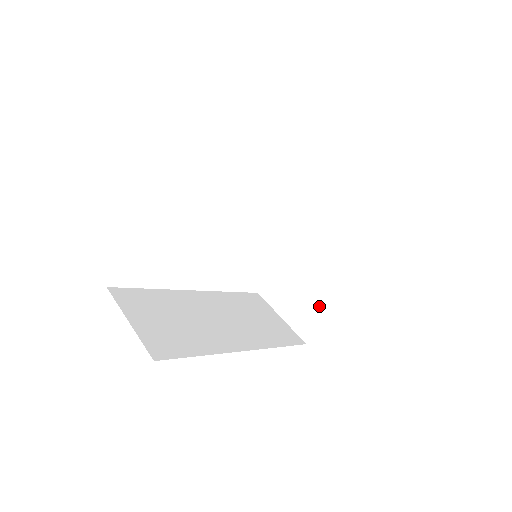
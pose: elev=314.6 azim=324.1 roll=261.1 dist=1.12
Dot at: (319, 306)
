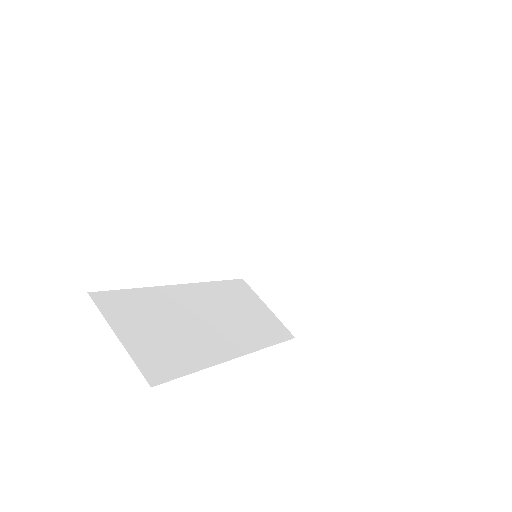
Dot at: (312, 300)
